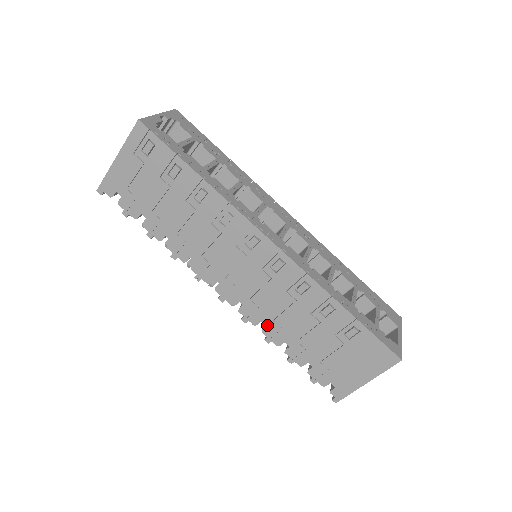
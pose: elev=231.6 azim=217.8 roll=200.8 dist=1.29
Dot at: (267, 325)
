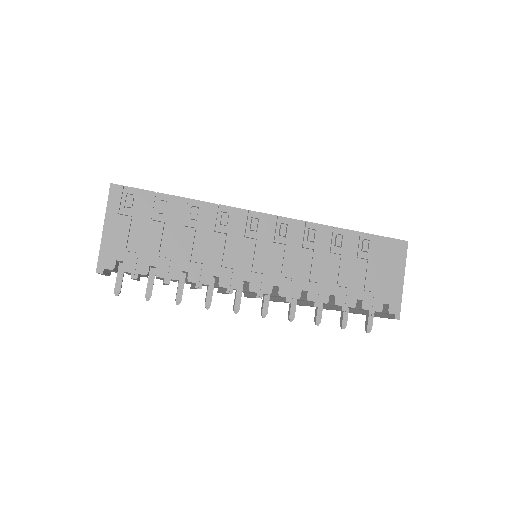
Dot at: (308, 290)
